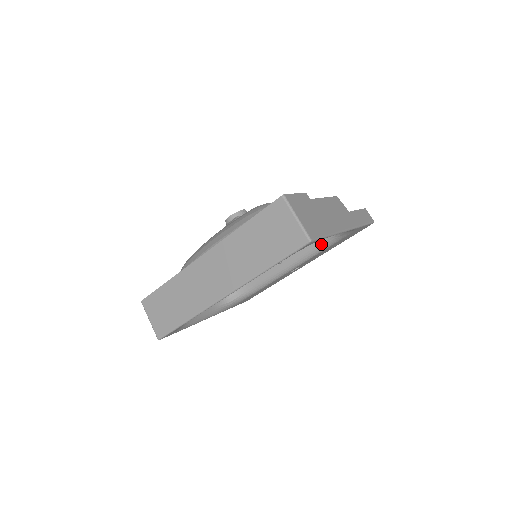
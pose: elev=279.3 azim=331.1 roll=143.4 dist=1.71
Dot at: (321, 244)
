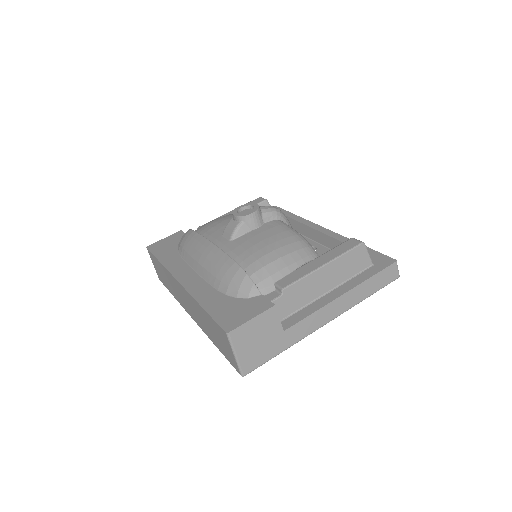
Dot at: occluded
